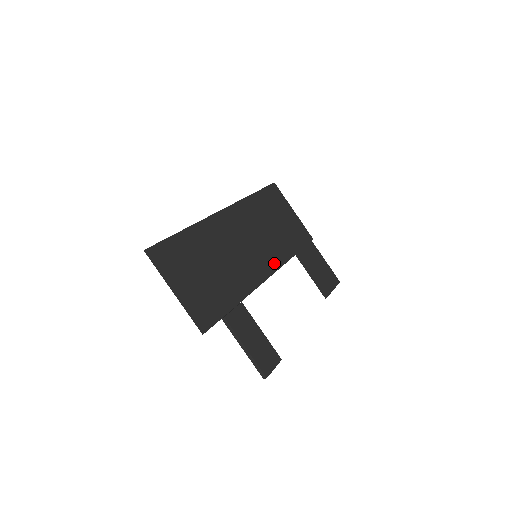
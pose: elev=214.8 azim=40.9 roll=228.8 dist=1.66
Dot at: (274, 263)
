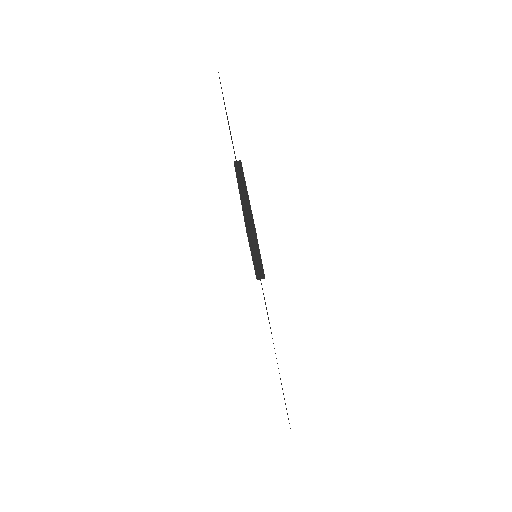
Dot at: occluded
